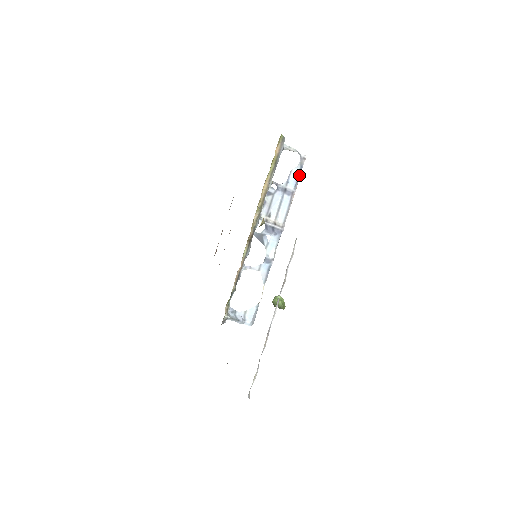
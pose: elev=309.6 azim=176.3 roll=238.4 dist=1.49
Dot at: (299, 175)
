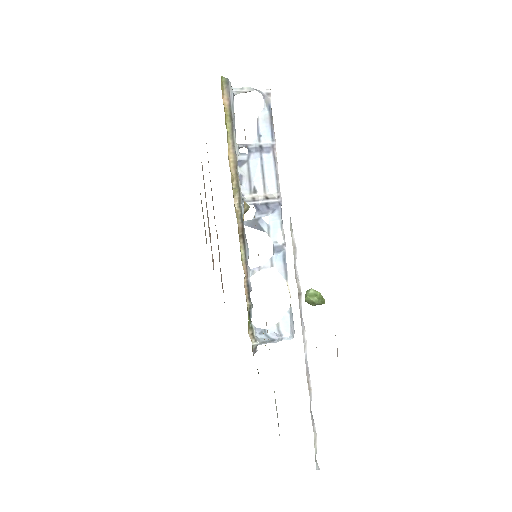
Dot at: (271, 119)
